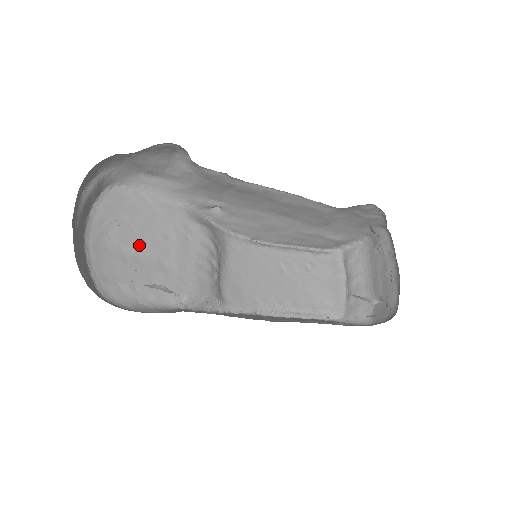
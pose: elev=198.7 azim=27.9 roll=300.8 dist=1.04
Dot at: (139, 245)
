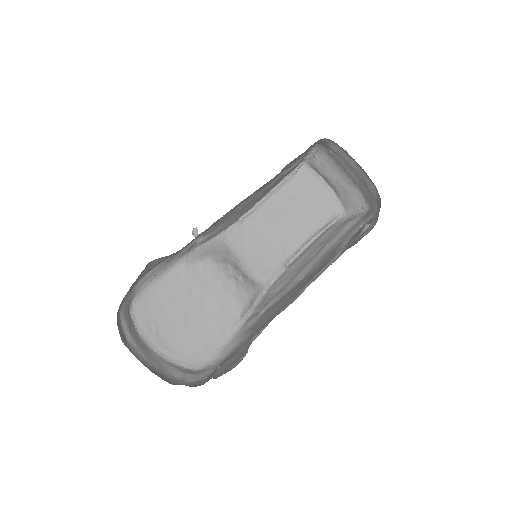
Dot at: (182, 317)
